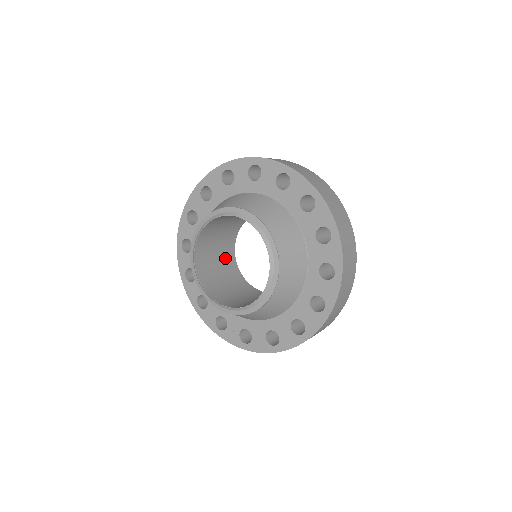
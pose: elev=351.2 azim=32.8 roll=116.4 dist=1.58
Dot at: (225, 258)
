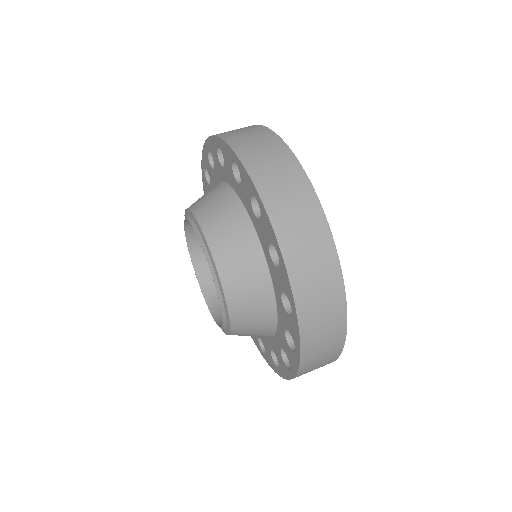
Dot at: occluded
